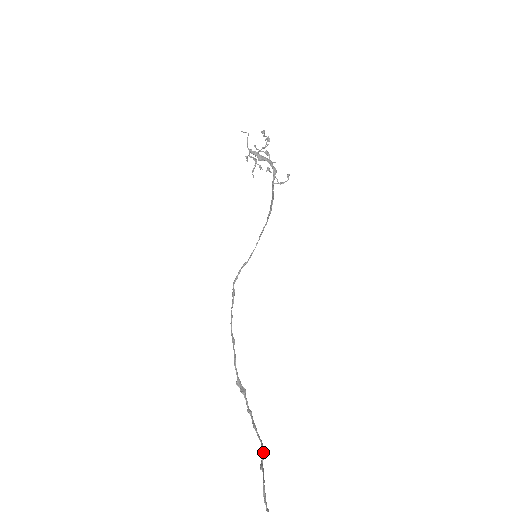
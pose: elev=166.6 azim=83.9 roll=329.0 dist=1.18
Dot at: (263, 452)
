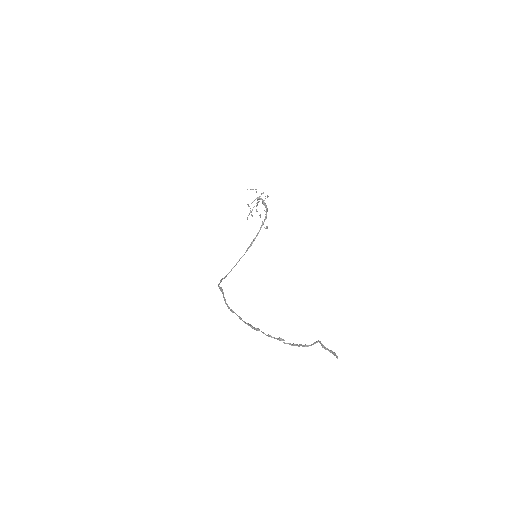
Dot at: (298, 345)
